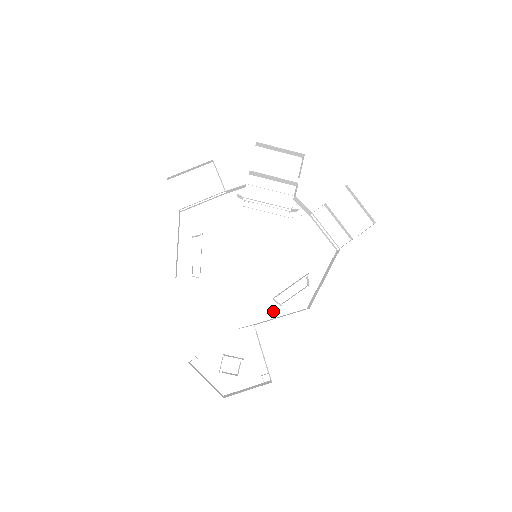
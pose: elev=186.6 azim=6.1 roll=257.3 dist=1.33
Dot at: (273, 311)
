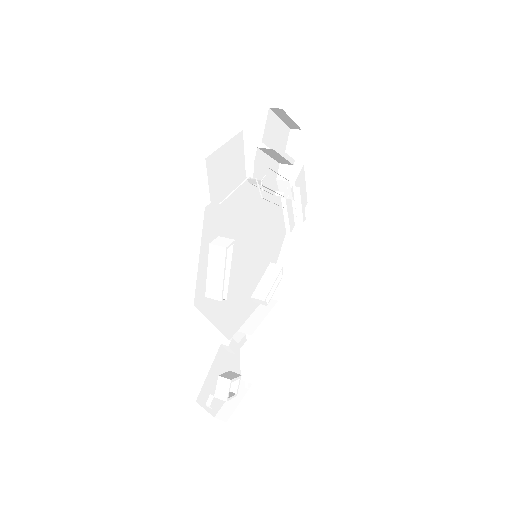
Dot at: (250, 310)
